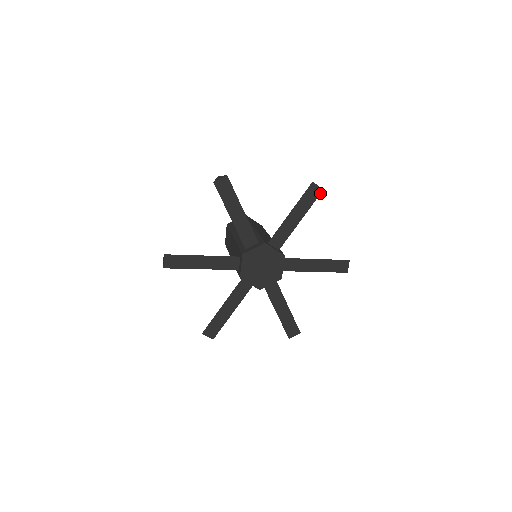
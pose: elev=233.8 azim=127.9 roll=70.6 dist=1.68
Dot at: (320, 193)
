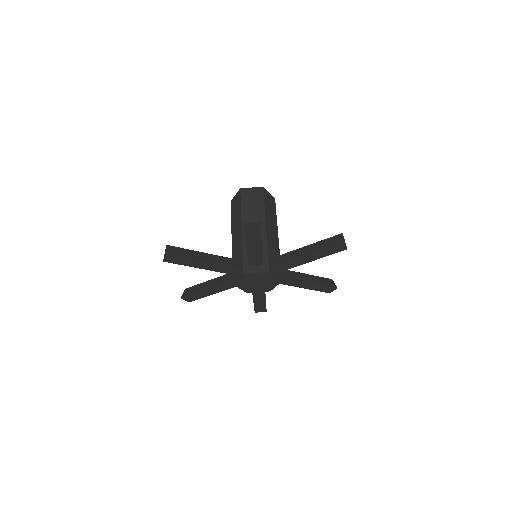
Dot at: (343, 250)
